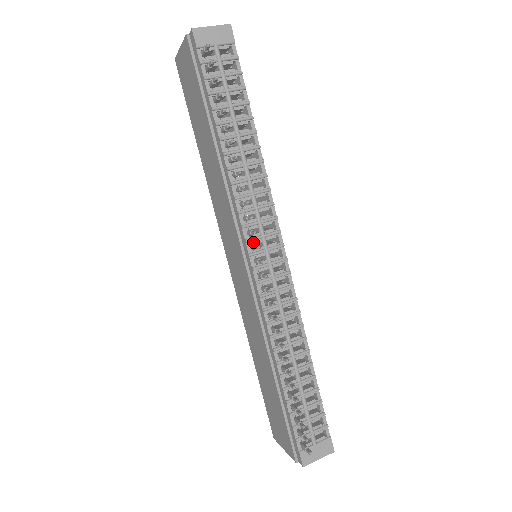
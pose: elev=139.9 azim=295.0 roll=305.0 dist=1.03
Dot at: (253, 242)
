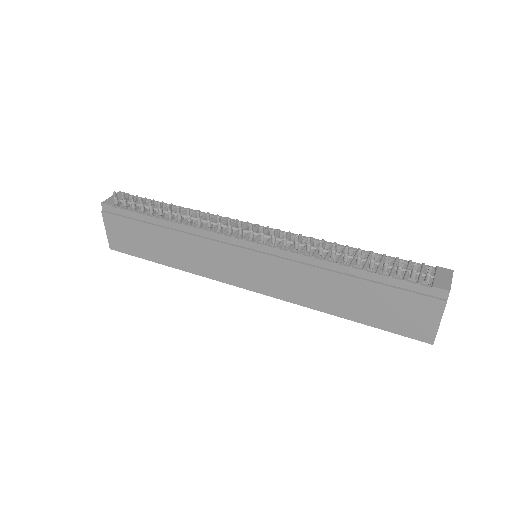
Dot at: (238, 235)
